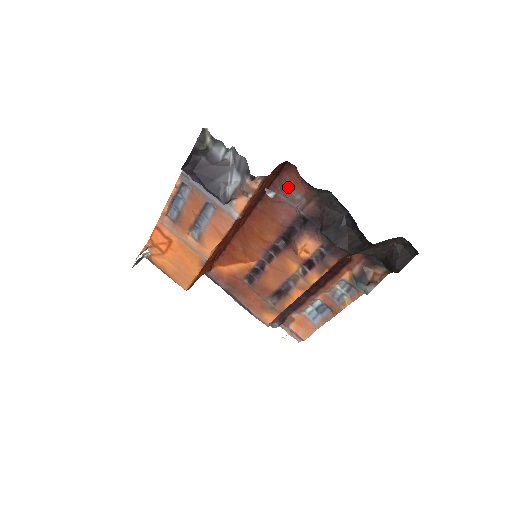
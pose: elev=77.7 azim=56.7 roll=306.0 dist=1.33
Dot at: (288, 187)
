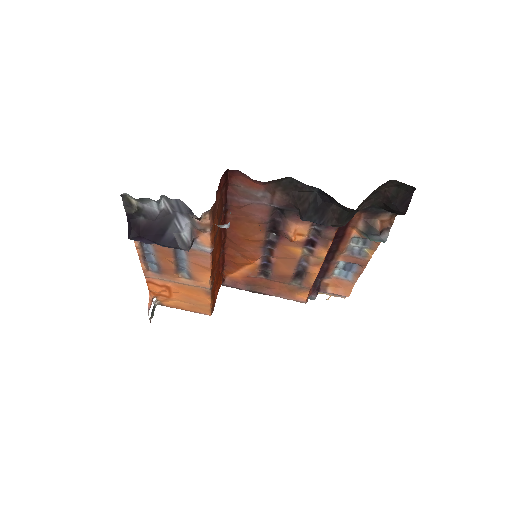
Dot at: (244, 190)
